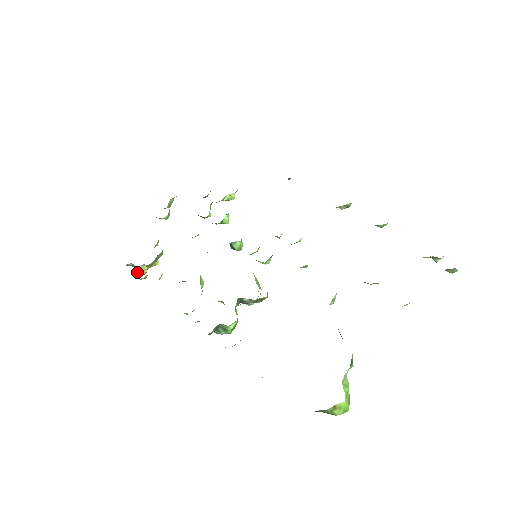
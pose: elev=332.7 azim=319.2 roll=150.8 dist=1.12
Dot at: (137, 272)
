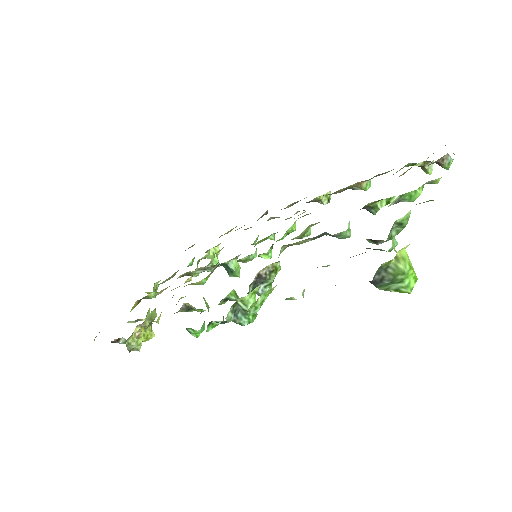
Dot at: (131, 340)
